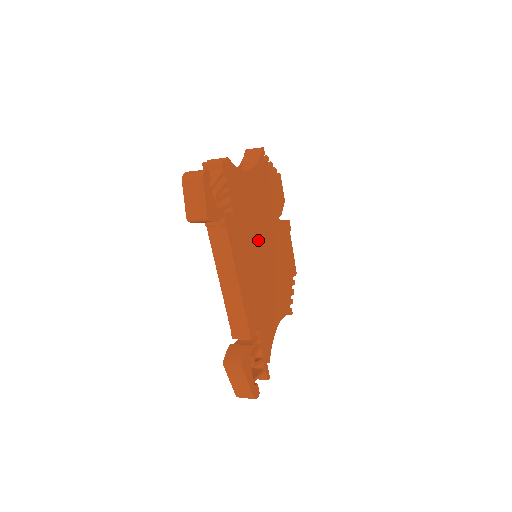
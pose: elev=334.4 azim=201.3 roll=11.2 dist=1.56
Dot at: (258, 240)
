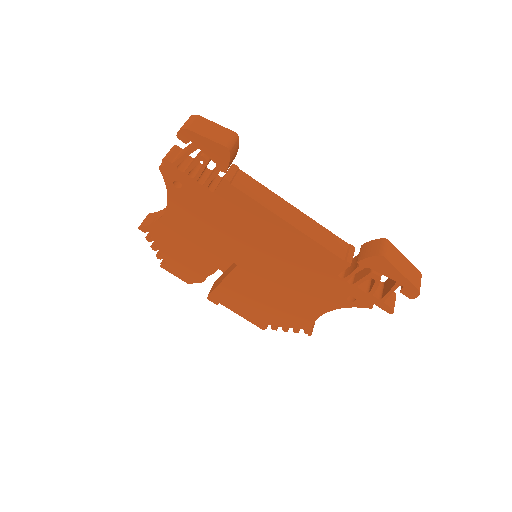
Dot at: occluded
